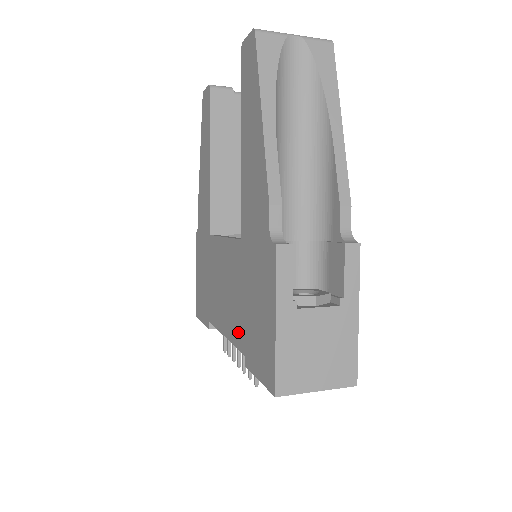
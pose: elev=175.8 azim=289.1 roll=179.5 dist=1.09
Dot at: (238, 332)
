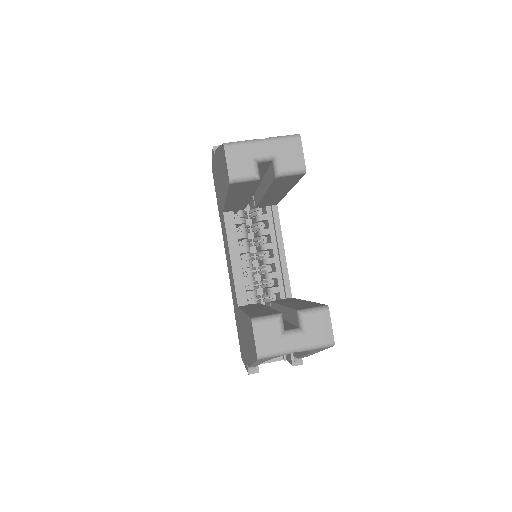
Dot at: occluded
